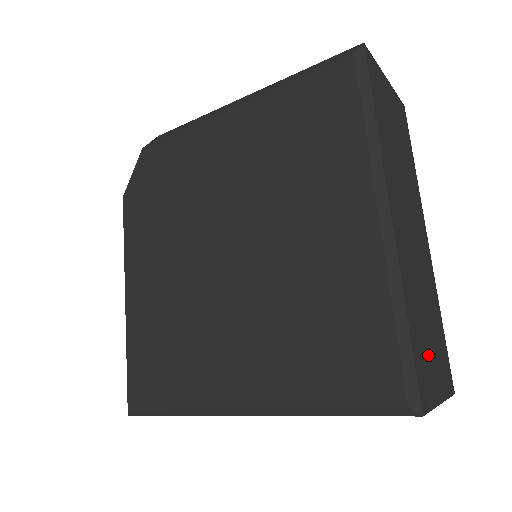
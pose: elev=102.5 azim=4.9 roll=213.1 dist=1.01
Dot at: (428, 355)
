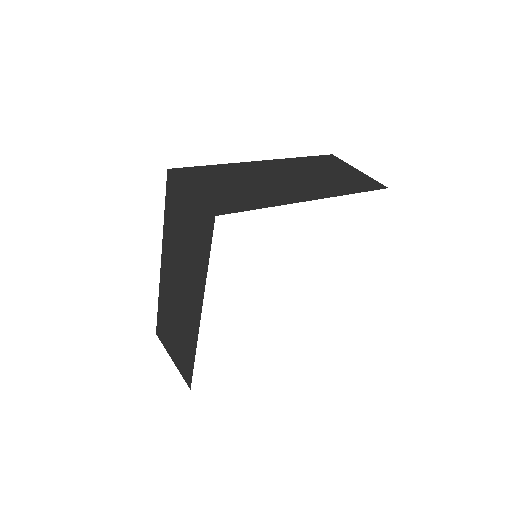
Dot at: (211, 181)
